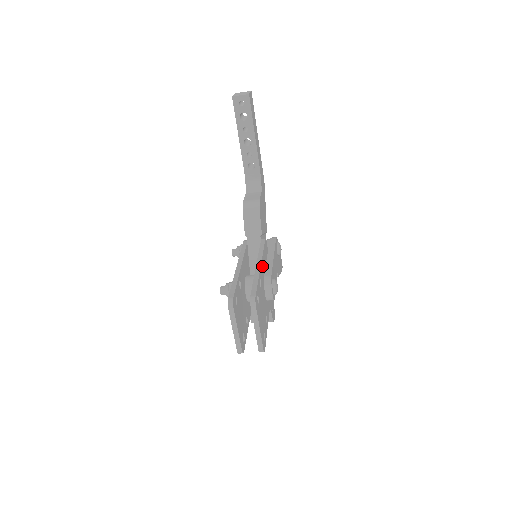
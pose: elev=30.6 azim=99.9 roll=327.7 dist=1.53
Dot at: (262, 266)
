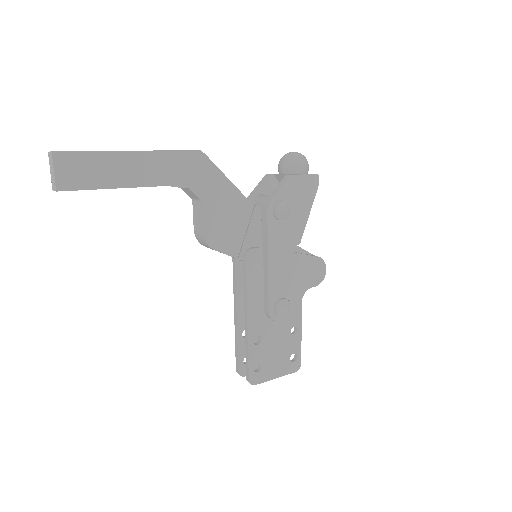
Dot at: (253, 312)
